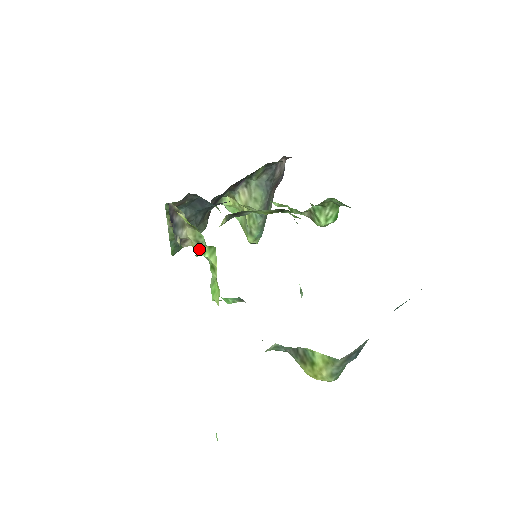
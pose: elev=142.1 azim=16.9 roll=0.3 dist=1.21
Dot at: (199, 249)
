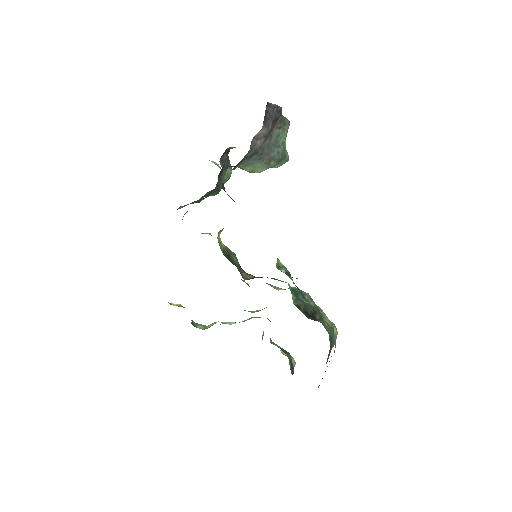
Dot at: occluded
